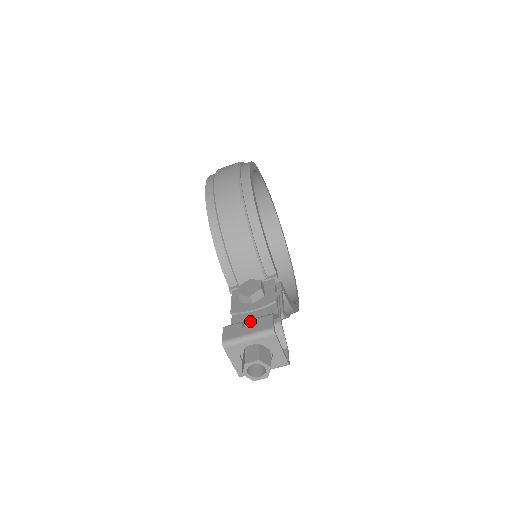
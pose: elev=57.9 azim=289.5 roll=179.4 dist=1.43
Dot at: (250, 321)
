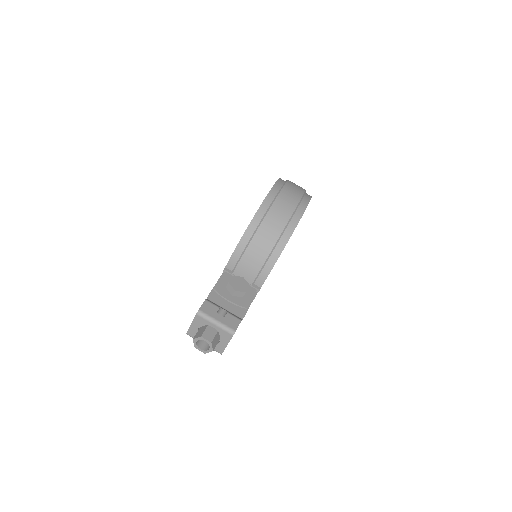
Dot at: (224, 310)
